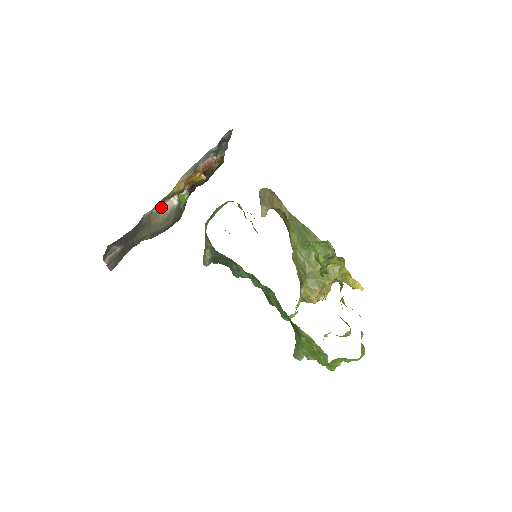
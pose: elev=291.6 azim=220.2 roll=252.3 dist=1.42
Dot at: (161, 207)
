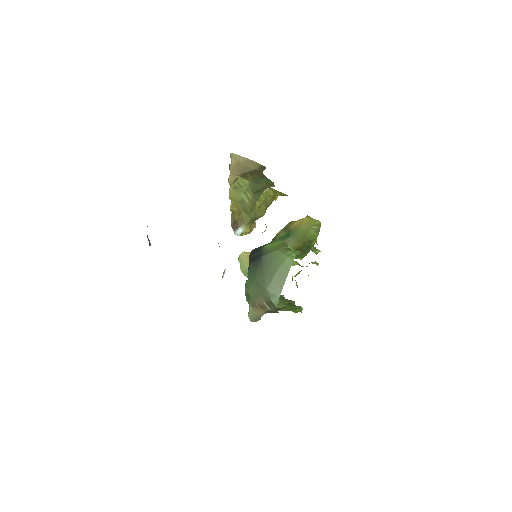
Dot at: occluded
